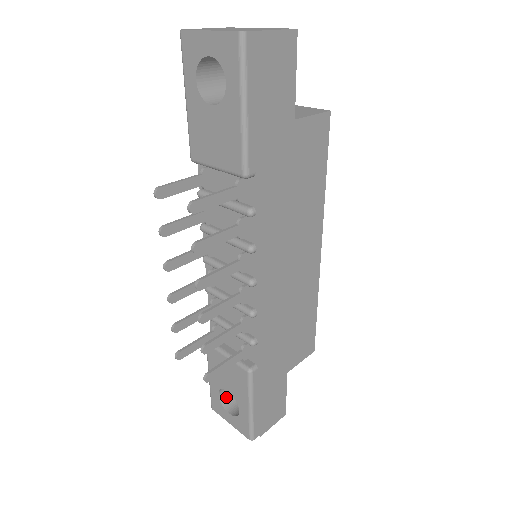
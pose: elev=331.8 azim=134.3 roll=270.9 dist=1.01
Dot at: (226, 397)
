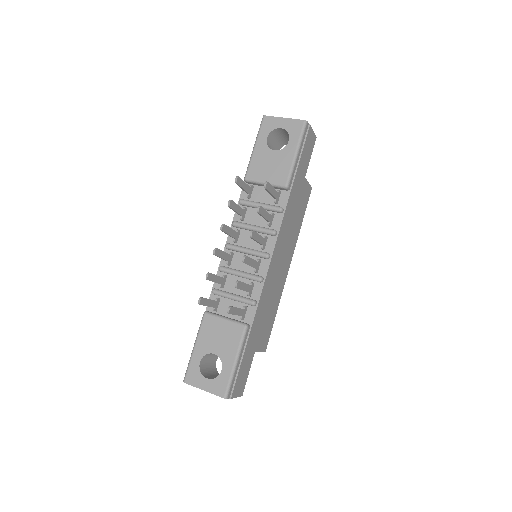
Dot at: (202, 369)
